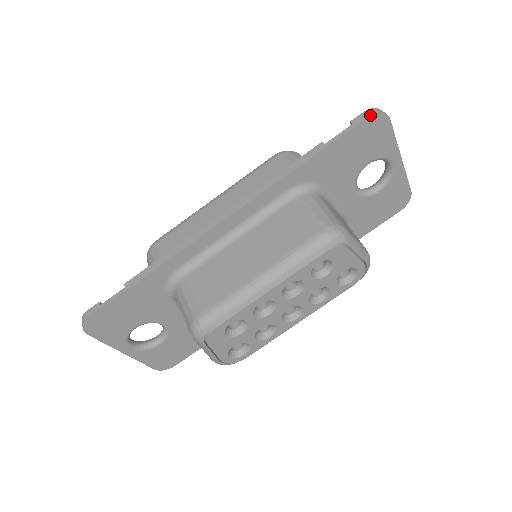
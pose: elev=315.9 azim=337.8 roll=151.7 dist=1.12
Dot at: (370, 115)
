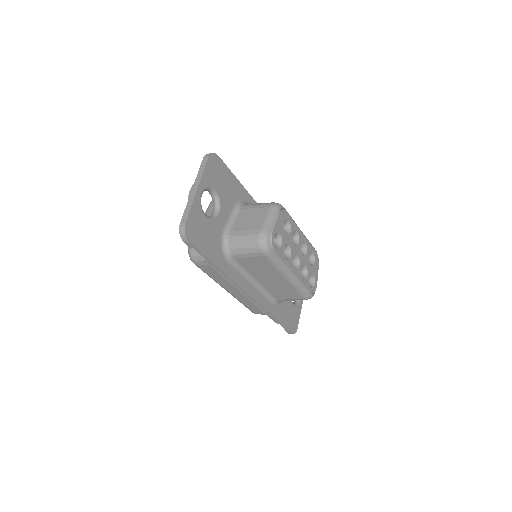
Dot at: occluded
